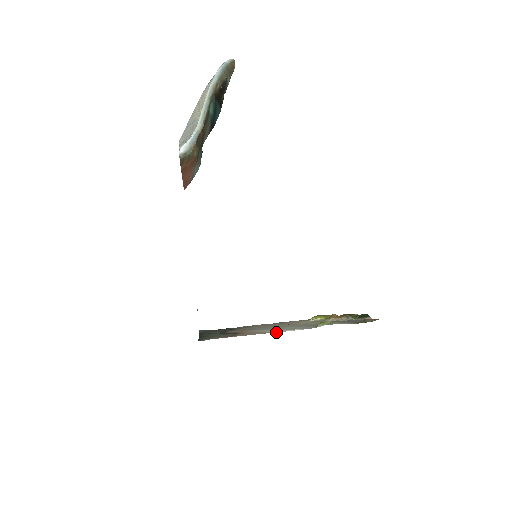
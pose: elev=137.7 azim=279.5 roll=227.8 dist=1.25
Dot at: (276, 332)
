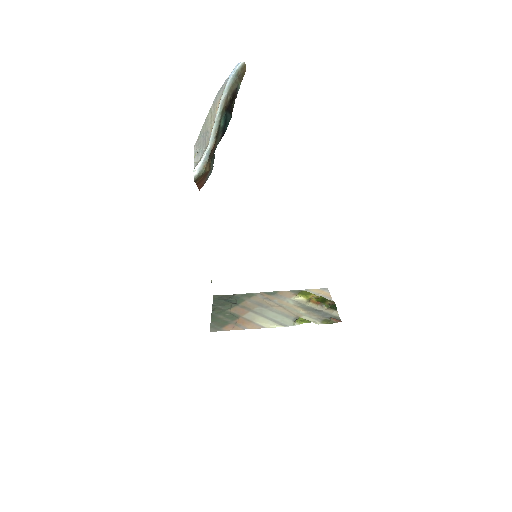
Dot at: occluded
